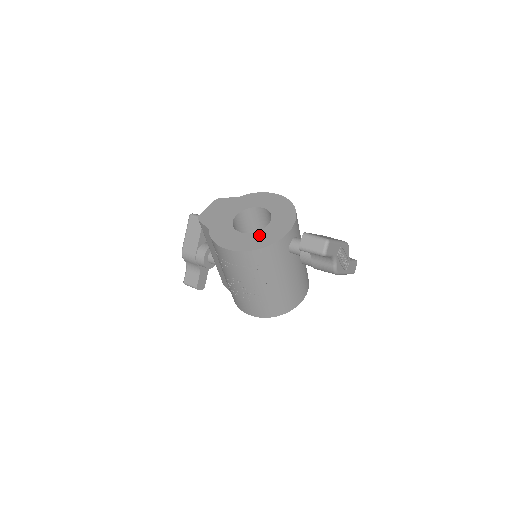
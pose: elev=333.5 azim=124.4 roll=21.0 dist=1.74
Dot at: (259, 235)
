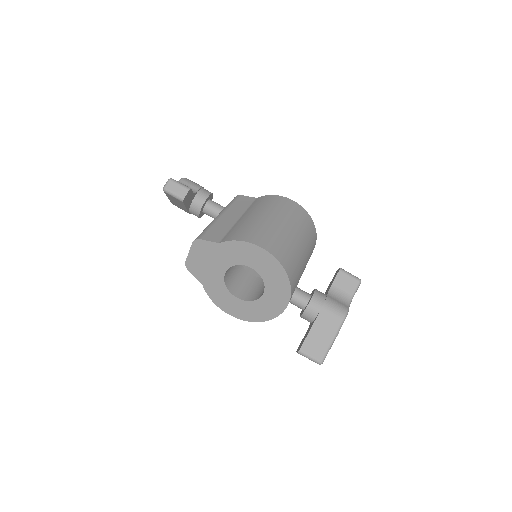
Dot at: (256, 306)
